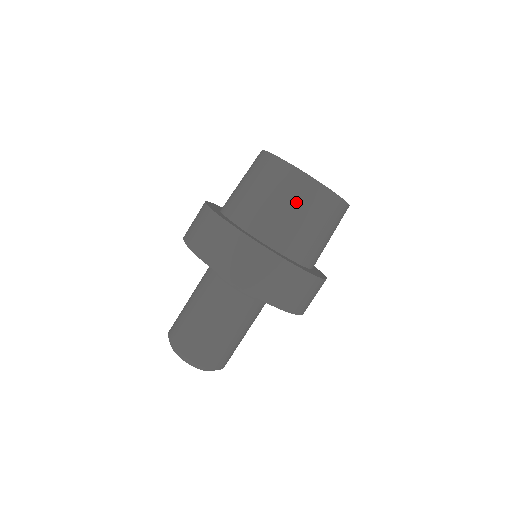
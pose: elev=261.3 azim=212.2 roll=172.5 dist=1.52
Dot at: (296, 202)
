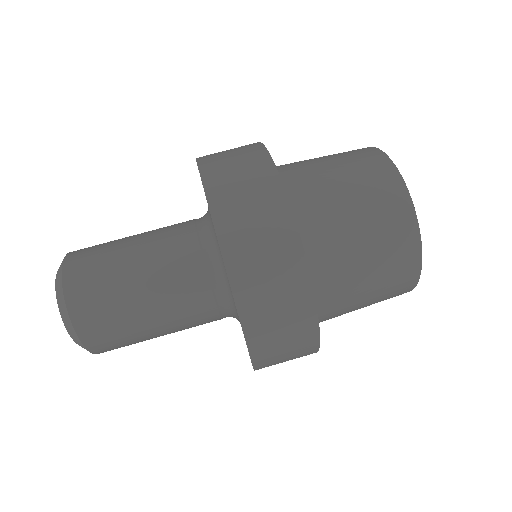
Dot at: (345, 161)
